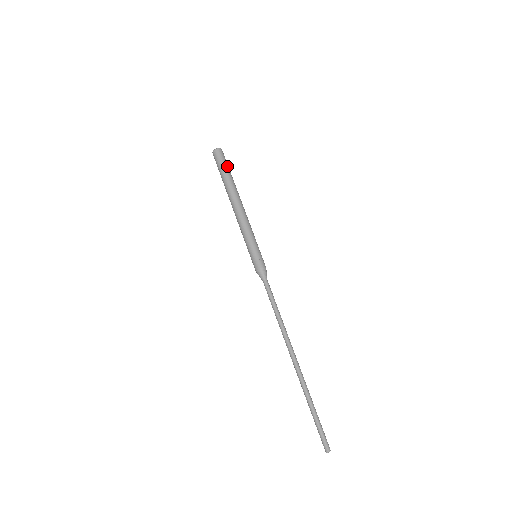
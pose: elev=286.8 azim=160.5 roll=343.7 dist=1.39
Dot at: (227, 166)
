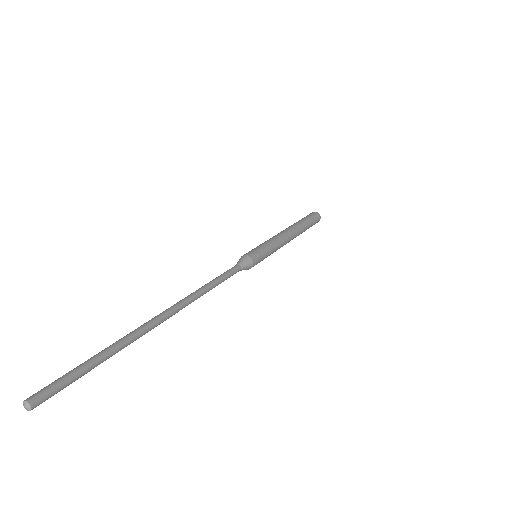
Dot at: (312, 223)
